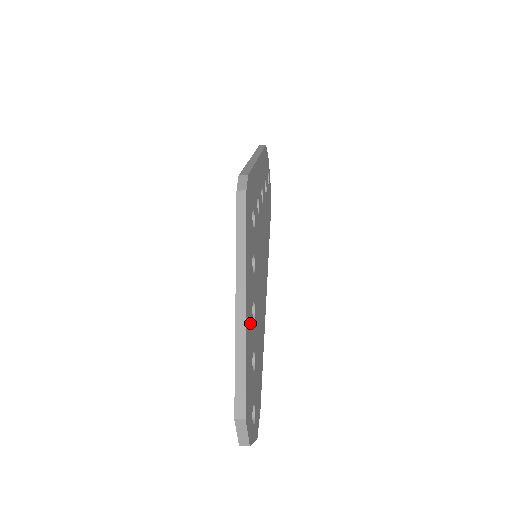
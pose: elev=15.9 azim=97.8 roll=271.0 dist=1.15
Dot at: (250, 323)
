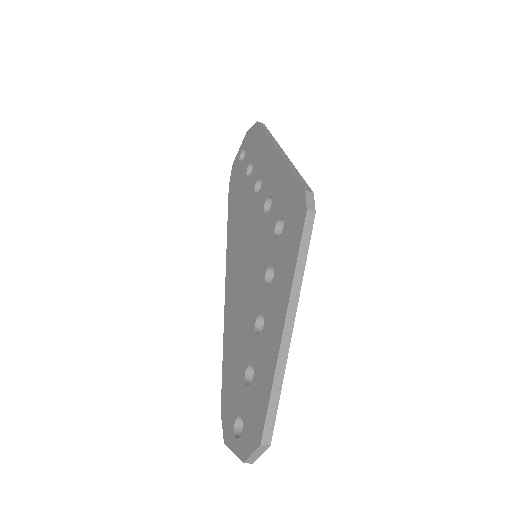
Dot at: occluded
